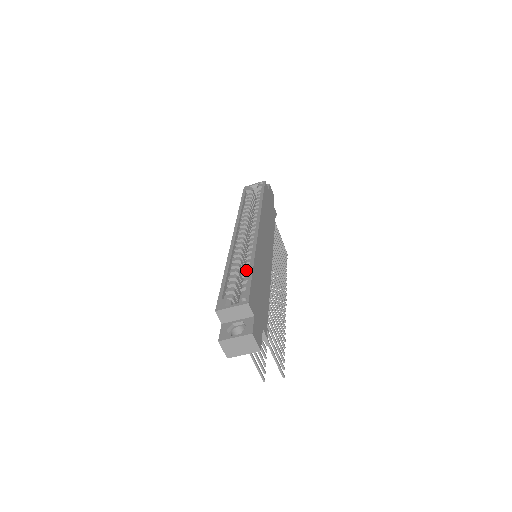
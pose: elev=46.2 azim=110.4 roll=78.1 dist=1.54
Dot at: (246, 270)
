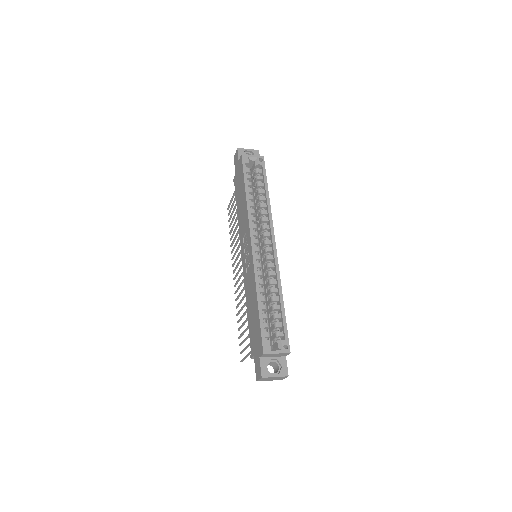
Dot at: (273, 301)
